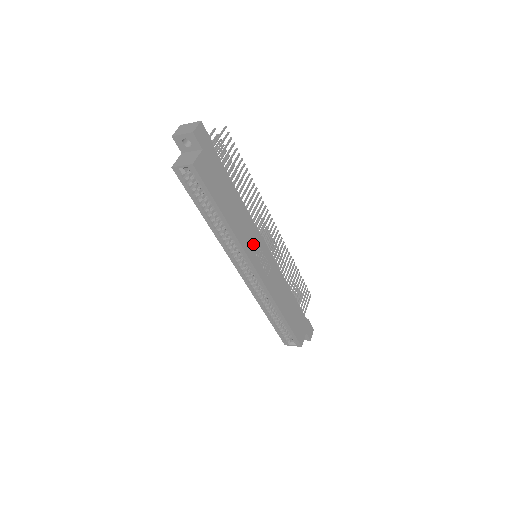
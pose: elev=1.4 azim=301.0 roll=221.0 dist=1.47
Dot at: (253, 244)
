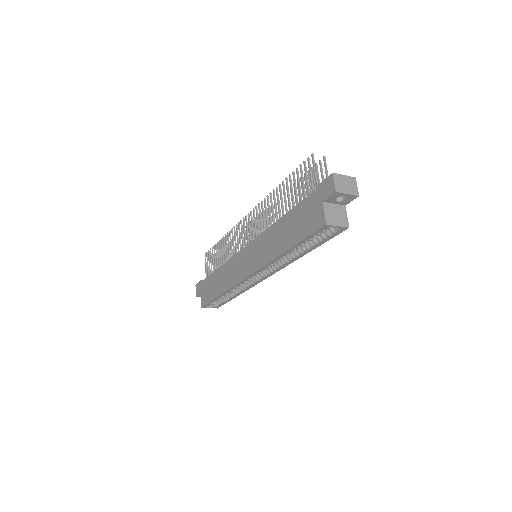
Dot at: occluded
